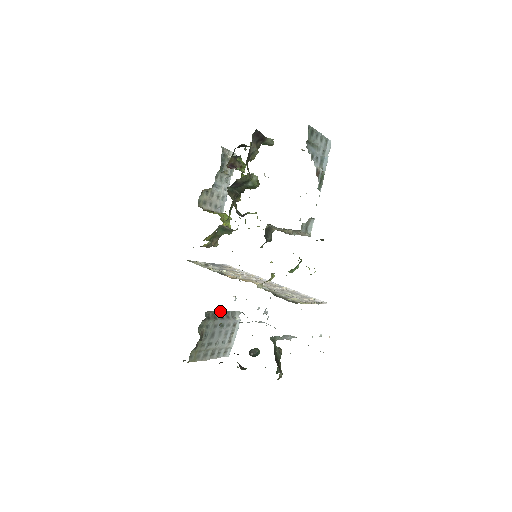
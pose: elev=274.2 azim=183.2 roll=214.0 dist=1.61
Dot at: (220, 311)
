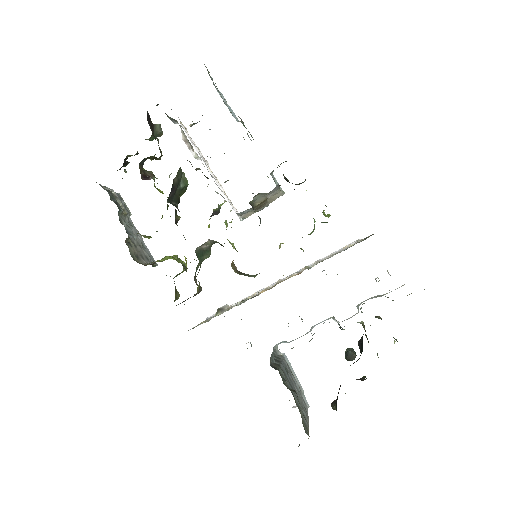
Dot at: (271, 355)
